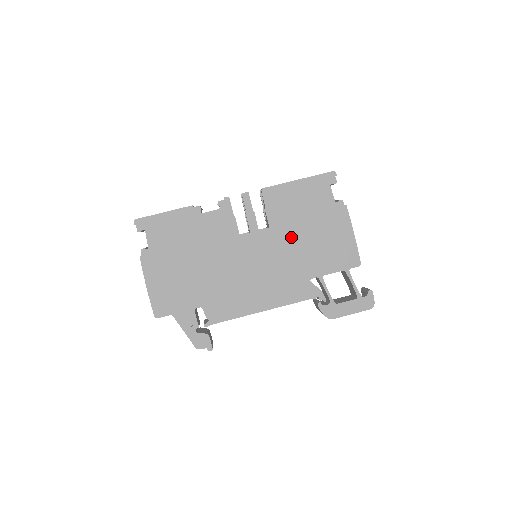
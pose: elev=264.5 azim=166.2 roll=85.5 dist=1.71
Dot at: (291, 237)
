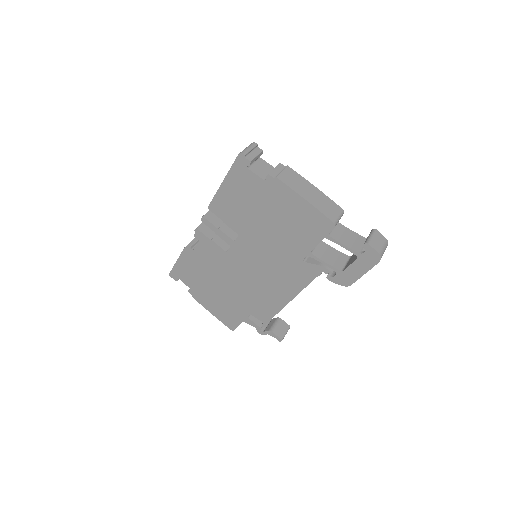
Dot at: (259, 233)
